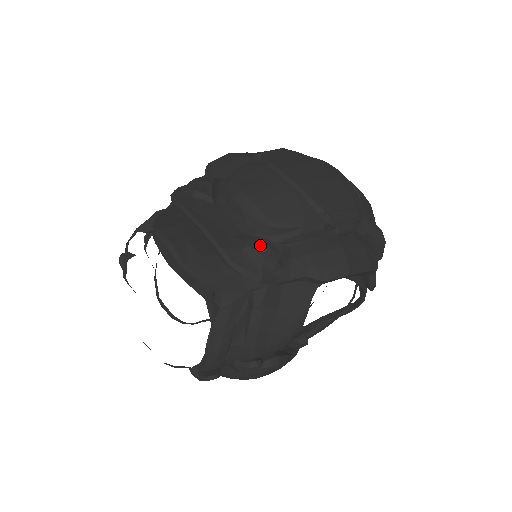
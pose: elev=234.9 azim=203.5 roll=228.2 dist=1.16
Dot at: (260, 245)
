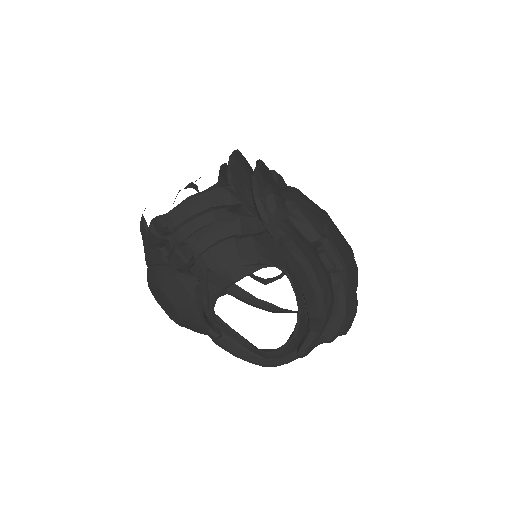
Dot at: (278, 192)
